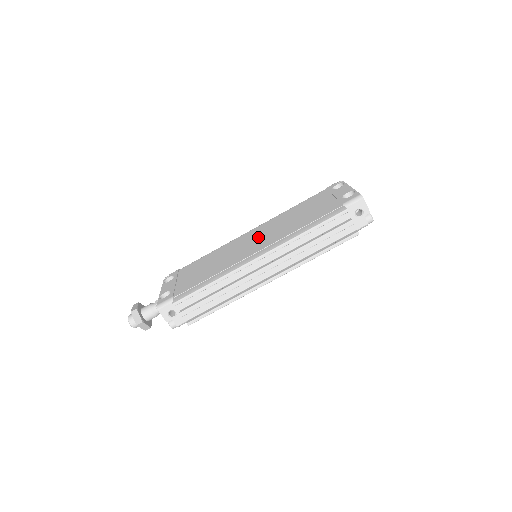
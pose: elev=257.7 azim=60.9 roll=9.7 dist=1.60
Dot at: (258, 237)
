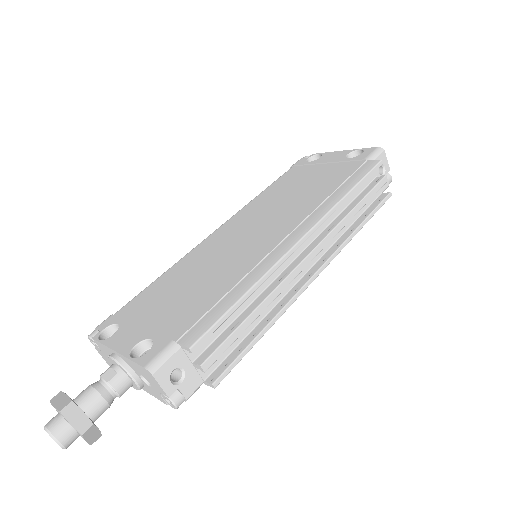
Dot at: (253, 226)
